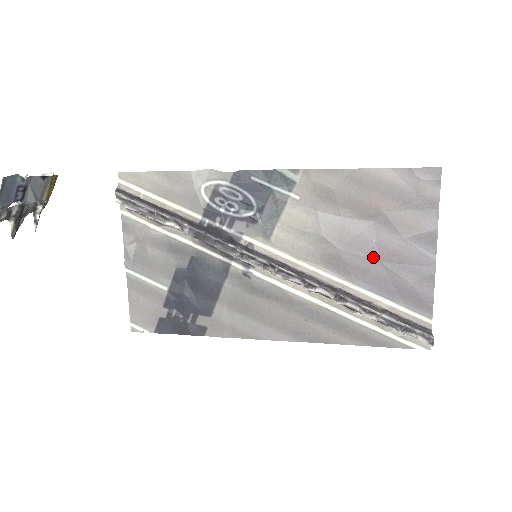
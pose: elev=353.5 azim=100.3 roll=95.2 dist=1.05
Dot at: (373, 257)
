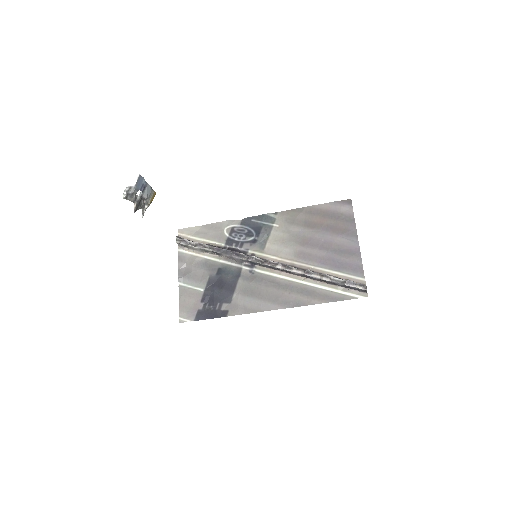
Dot at: (324, 249)
